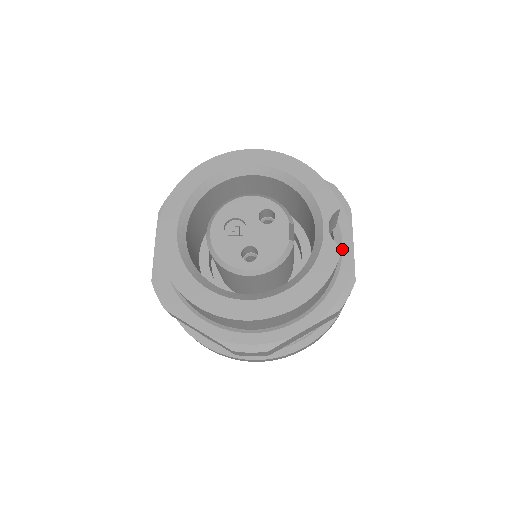
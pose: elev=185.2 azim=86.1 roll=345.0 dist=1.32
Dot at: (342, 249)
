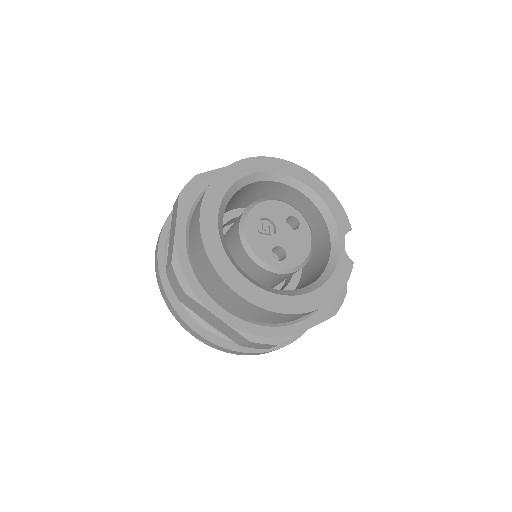
Dot at: occluded
